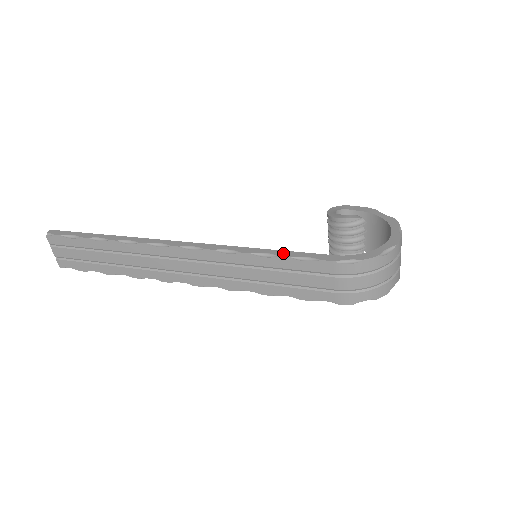
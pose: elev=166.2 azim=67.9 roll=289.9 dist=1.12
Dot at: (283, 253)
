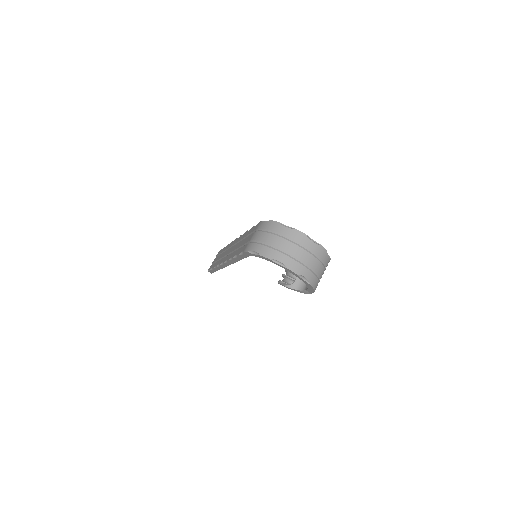
Dot at: occluded
